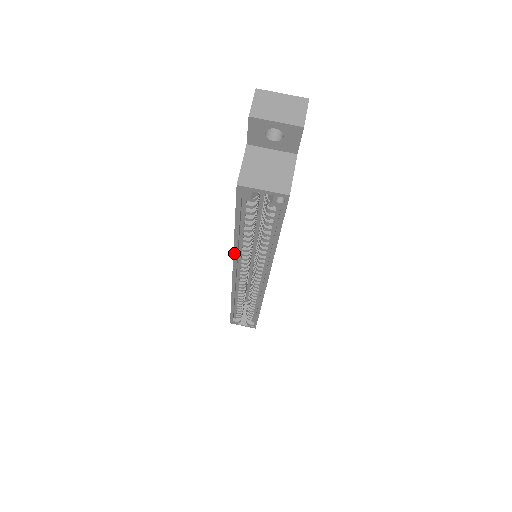
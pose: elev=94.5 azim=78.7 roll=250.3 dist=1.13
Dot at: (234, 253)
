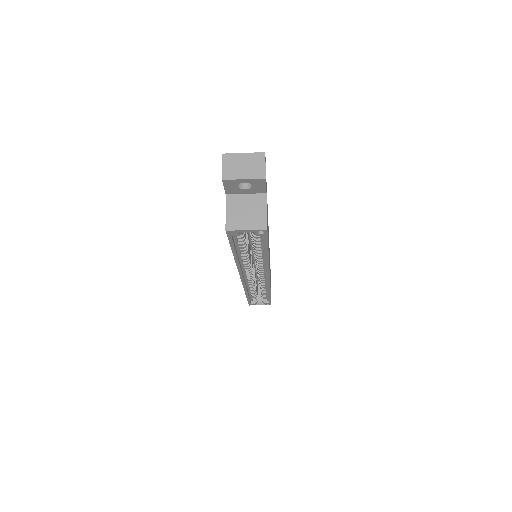
Dot at: (237, 265)
